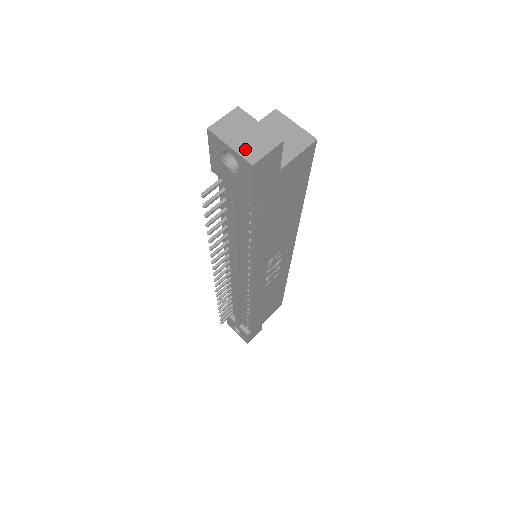
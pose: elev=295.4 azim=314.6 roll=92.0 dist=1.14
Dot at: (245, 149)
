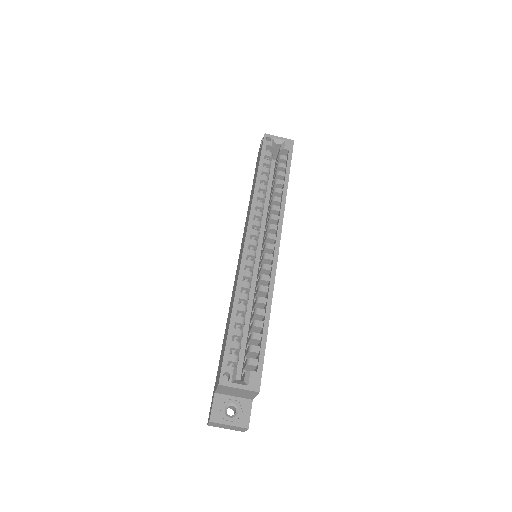
Dot at: occluded
